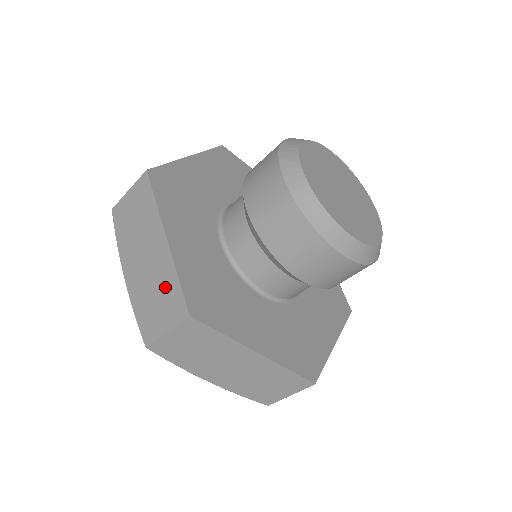
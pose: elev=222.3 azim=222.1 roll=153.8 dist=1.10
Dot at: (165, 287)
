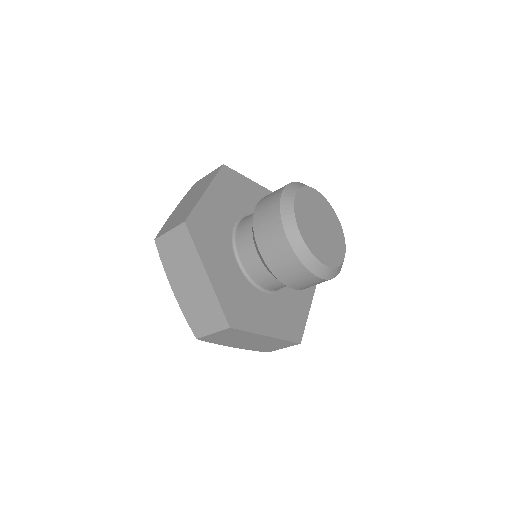
Dot at: (209, 306)
